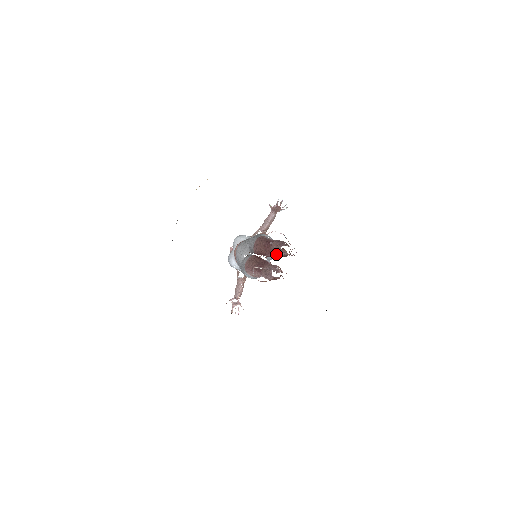
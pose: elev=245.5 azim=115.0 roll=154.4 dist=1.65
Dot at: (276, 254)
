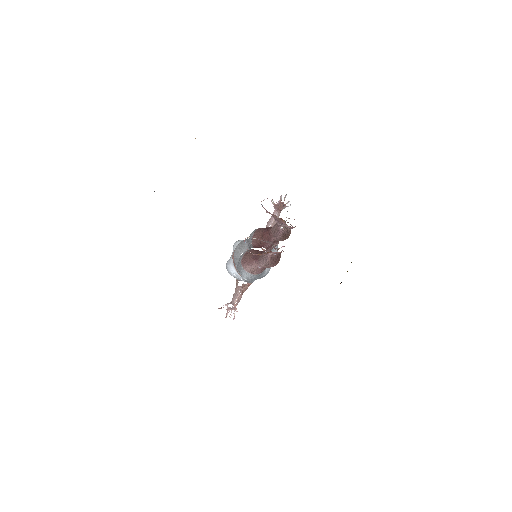
Dot at: (275, 238)
